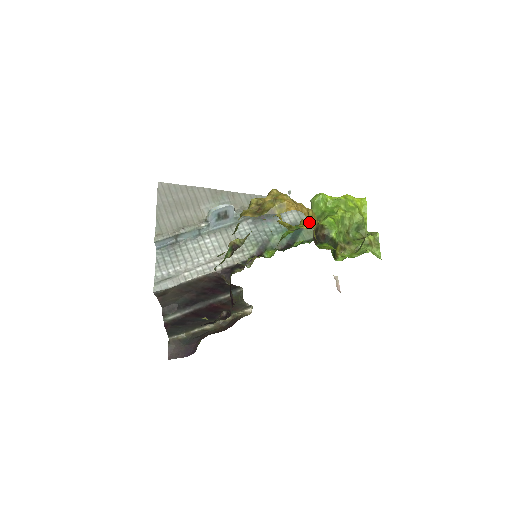
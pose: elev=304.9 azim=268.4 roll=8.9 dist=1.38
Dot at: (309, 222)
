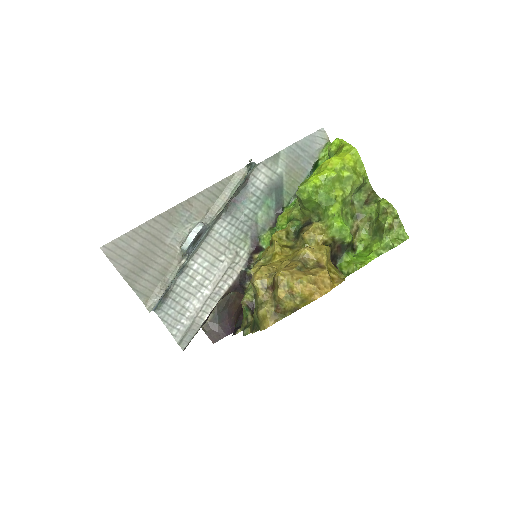
Dot at: (314, 237)
